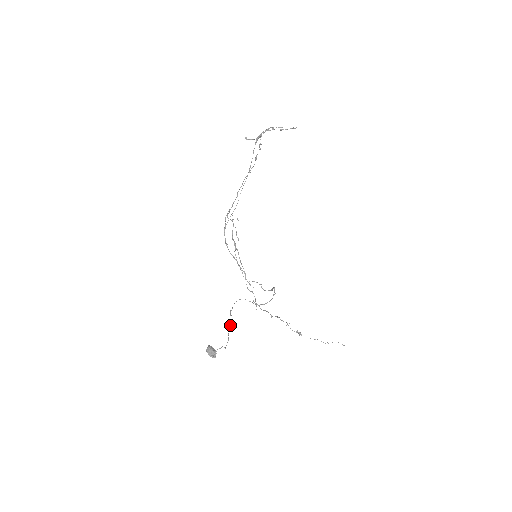
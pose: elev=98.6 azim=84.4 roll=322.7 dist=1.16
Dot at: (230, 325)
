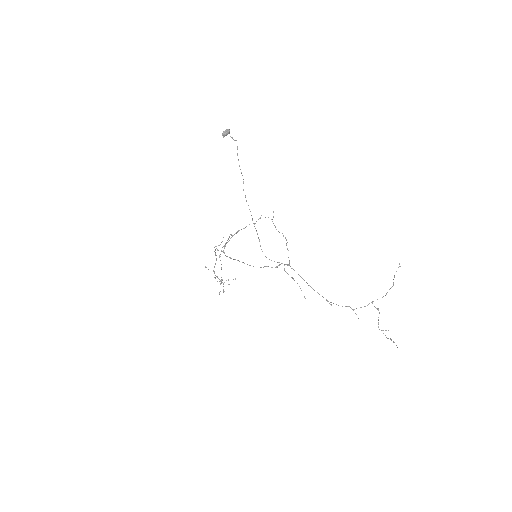
Dot at: (240, 169)
